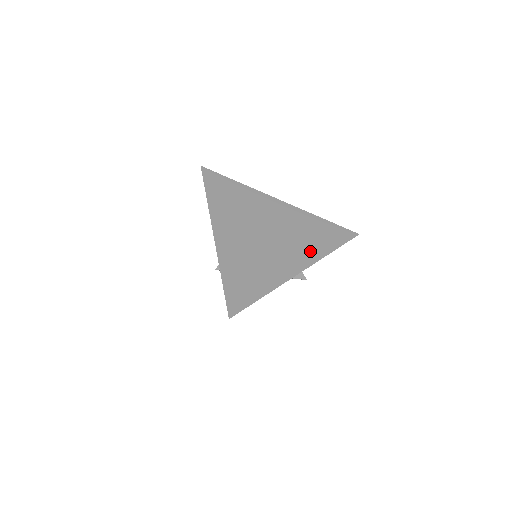
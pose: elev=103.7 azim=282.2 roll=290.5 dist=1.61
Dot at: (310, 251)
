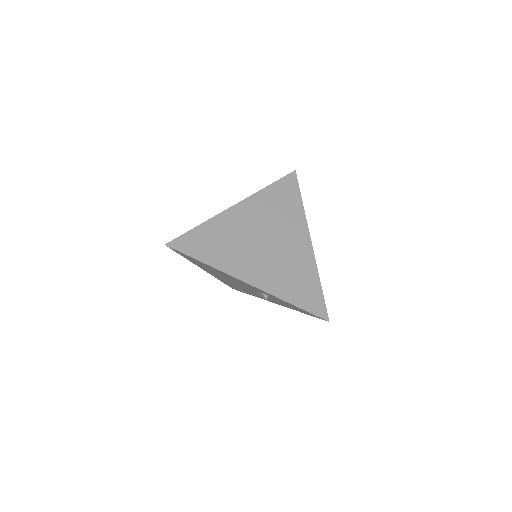
Dot at: (296, 221)
